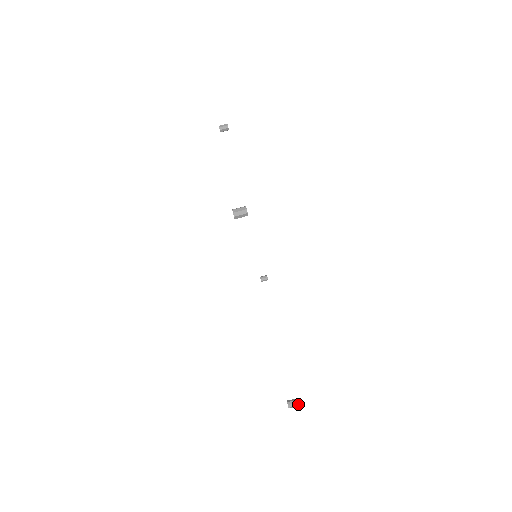
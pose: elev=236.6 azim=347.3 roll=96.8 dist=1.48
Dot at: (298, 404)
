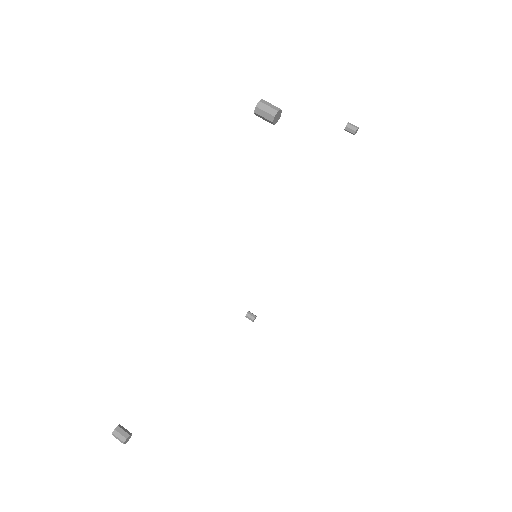
Dot at: (125, 441)
